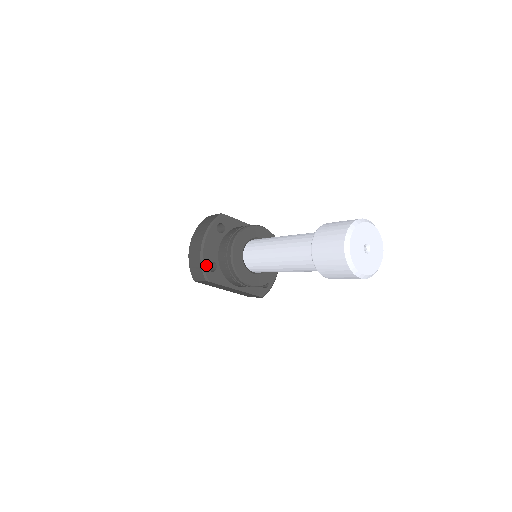
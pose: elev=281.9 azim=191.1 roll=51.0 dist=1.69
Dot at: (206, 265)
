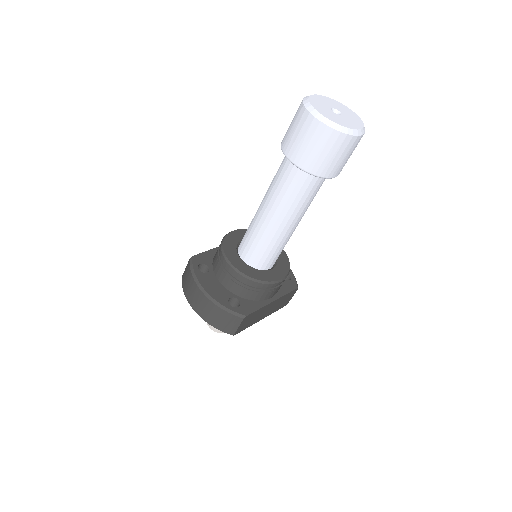
Dot at: (228, 306)
